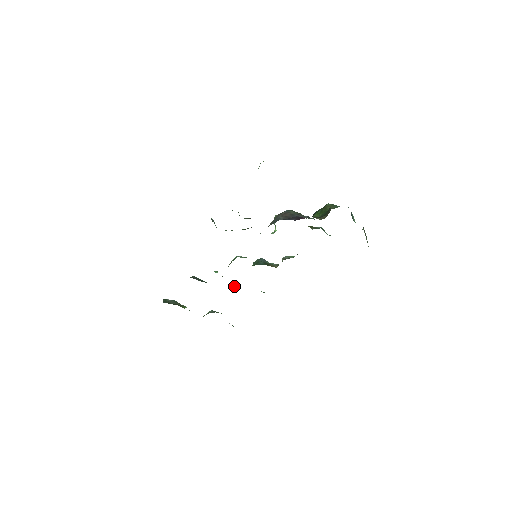
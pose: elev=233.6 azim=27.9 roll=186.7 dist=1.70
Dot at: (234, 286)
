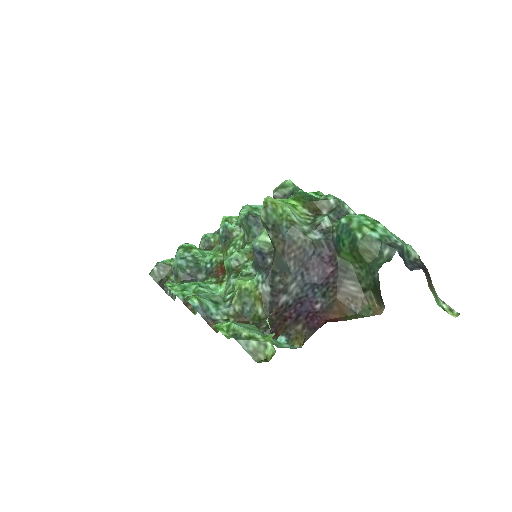
Dot at: (224, 237)
